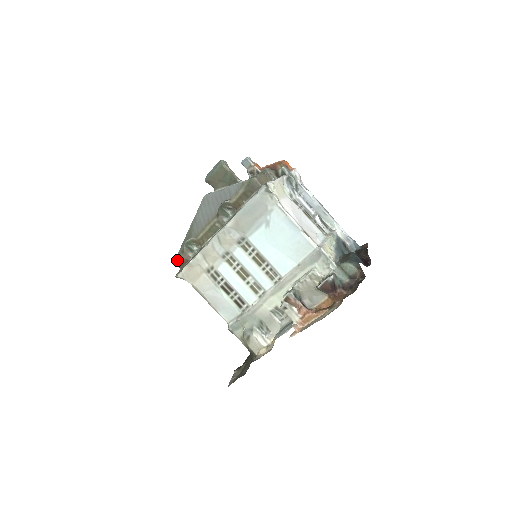
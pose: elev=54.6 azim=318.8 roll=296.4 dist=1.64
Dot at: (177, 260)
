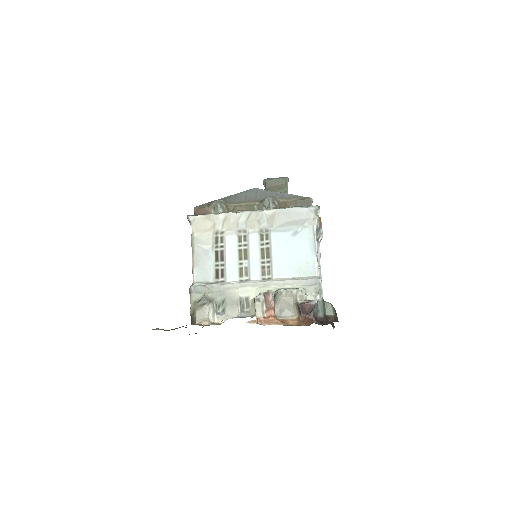
Dot at: (199, 207)
